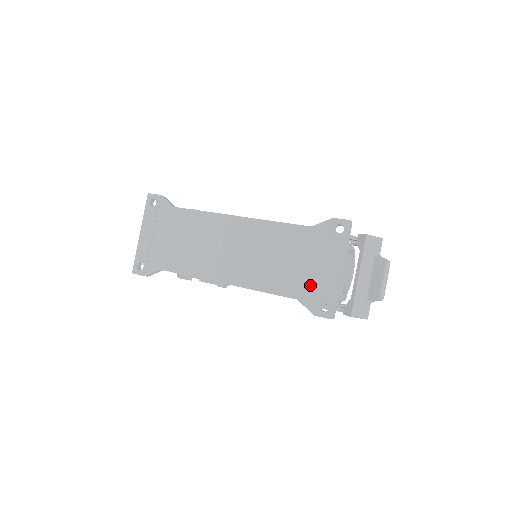
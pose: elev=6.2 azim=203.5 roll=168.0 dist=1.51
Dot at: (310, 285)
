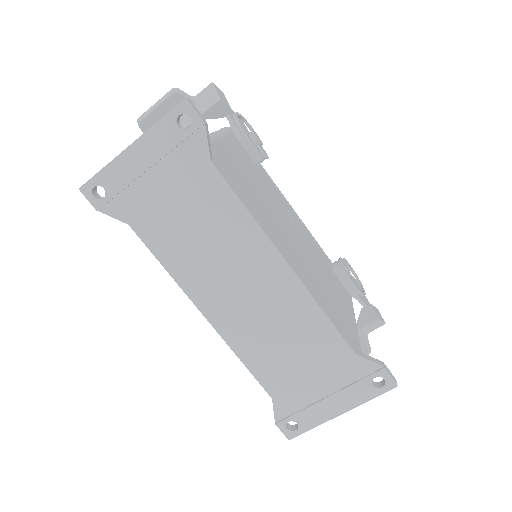
Dot at: (298, 399)
